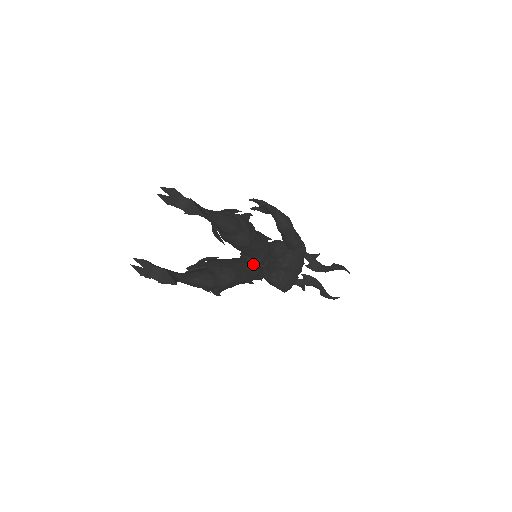
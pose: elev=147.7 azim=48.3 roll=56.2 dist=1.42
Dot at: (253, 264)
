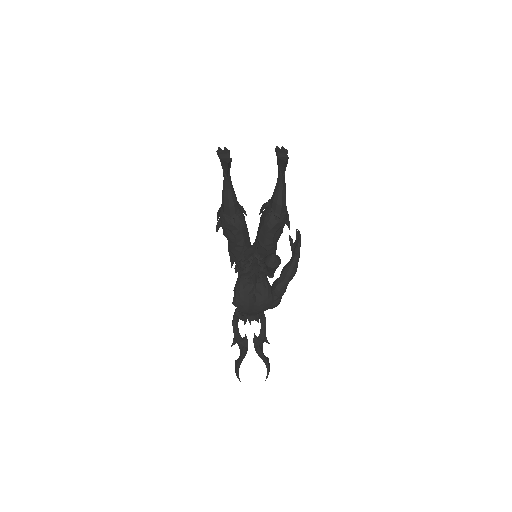
Dot at: occluded
